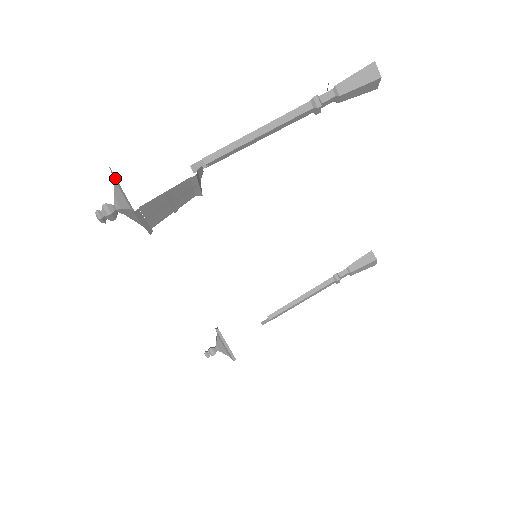
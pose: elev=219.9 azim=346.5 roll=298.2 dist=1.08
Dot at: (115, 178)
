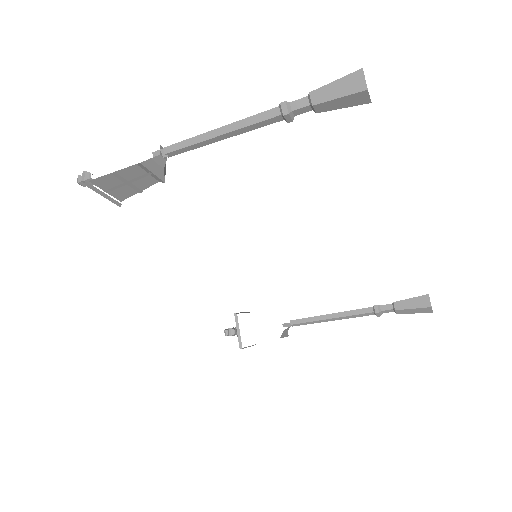
Dot at: occluded
